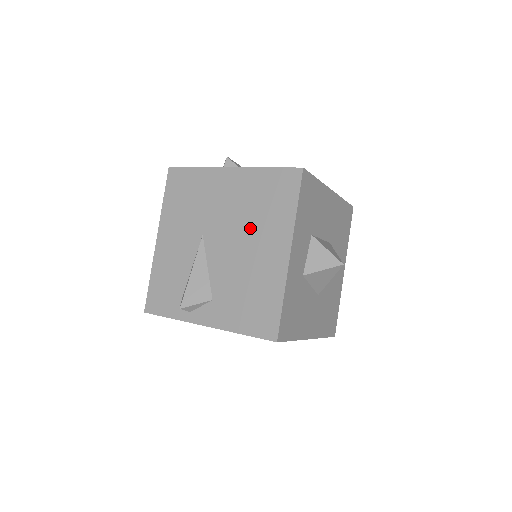
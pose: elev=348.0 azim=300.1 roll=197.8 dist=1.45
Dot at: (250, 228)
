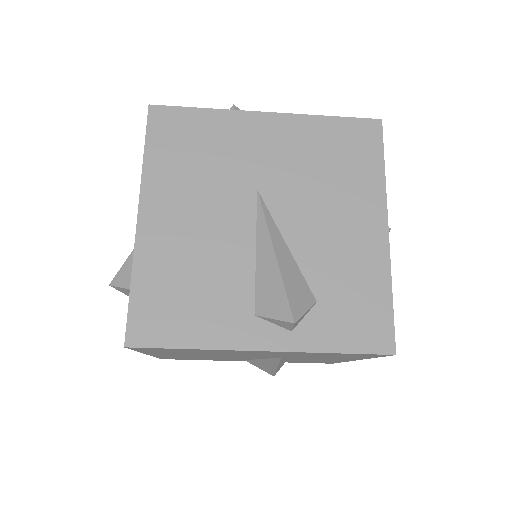
Dot at: occluded
